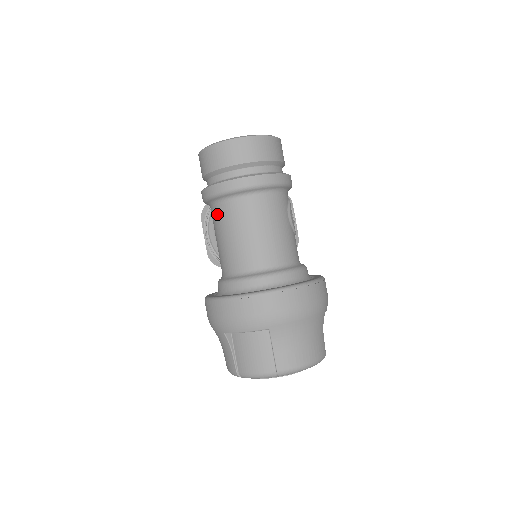
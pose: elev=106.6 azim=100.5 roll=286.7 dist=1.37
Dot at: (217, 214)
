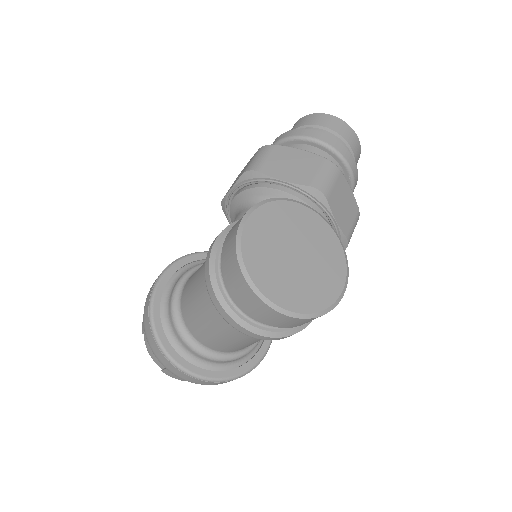
Dot at: (204, 282)
